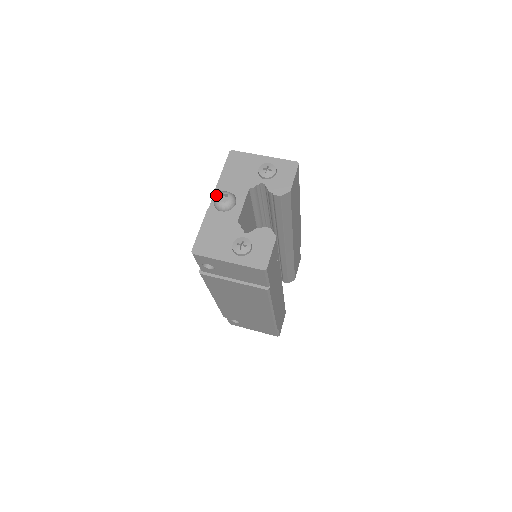
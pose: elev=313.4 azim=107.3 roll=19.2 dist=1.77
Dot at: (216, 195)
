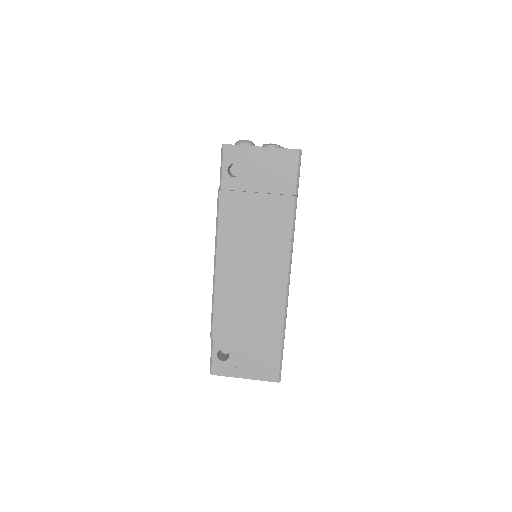
Dot at: occluded
